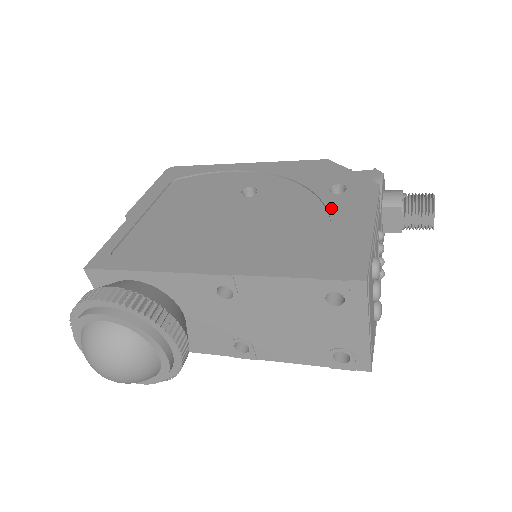
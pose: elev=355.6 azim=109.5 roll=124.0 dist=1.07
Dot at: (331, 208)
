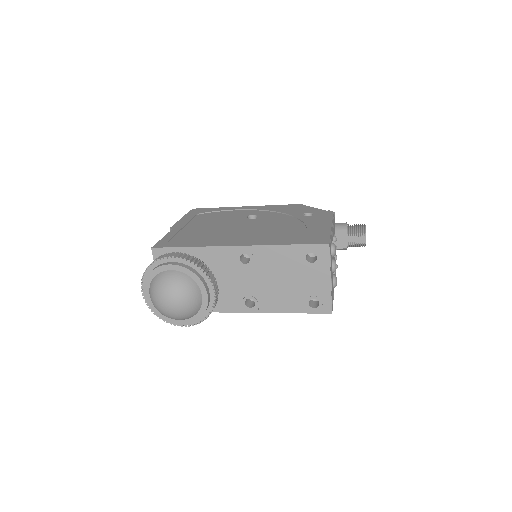
Dot at: (305, 221)
